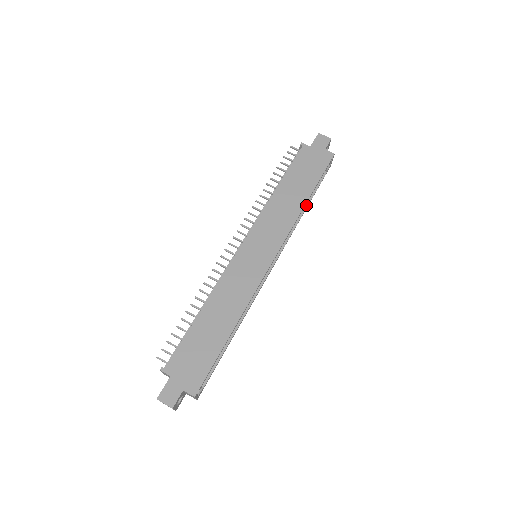
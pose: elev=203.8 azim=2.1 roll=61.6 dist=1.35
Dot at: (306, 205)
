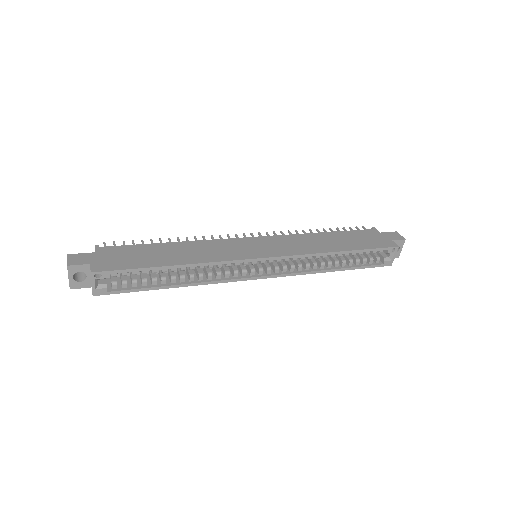
Dot at: (340, 267)
